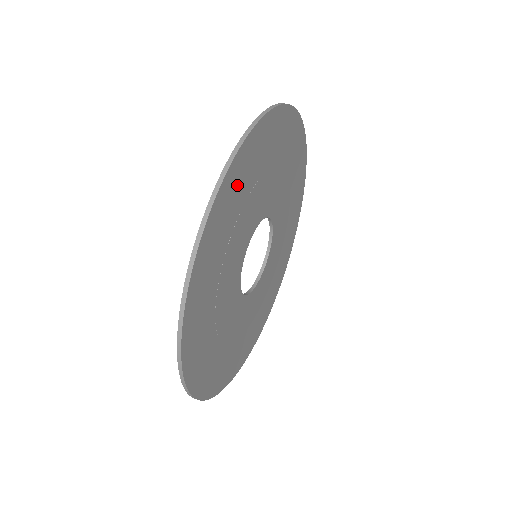
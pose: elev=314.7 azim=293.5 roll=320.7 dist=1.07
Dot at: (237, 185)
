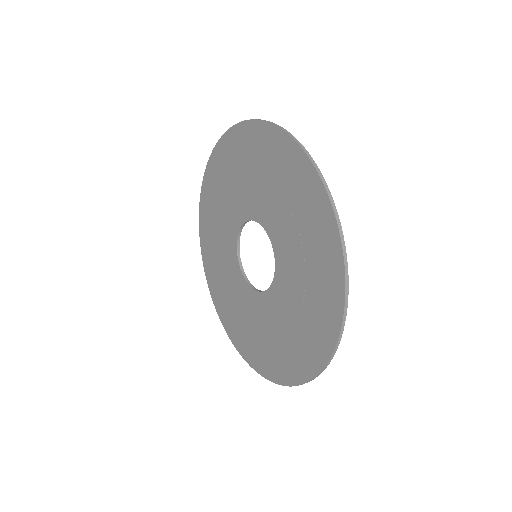
Dot at: (315, 209)
